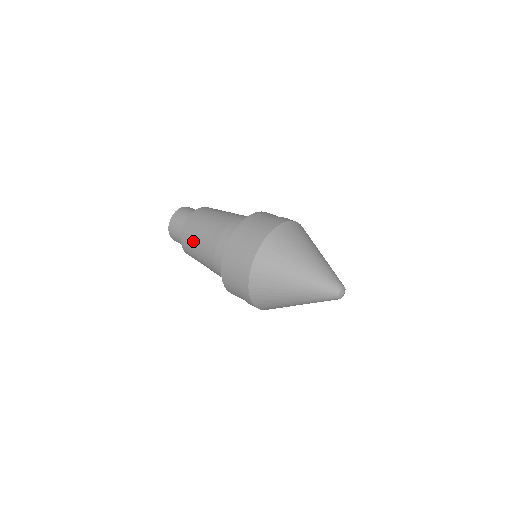
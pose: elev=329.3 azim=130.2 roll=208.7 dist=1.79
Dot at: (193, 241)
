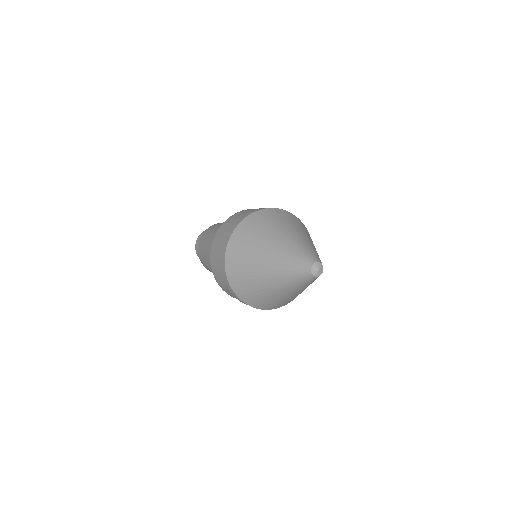
Dot at: (204, 258)
